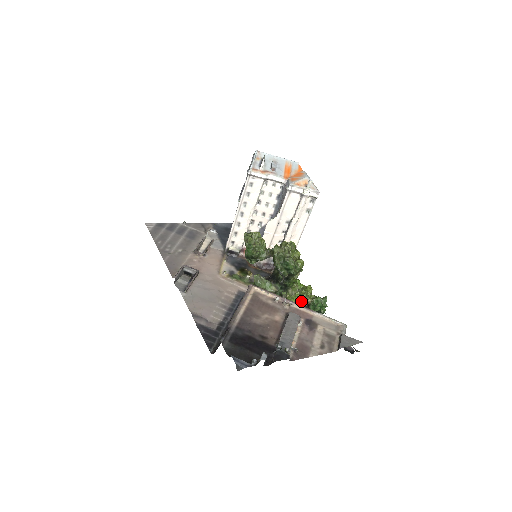
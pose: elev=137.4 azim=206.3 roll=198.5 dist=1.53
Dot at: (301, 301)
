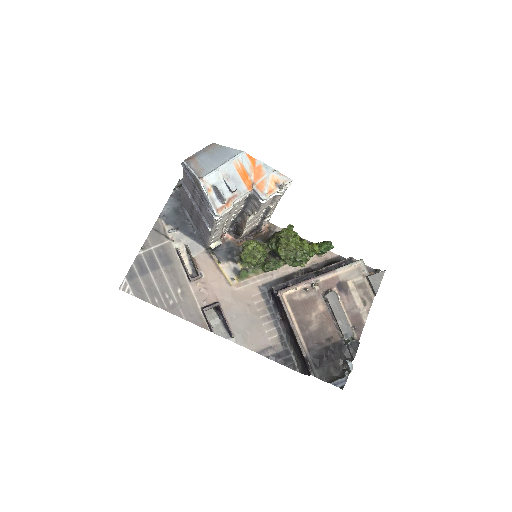
Dot at: occluded
